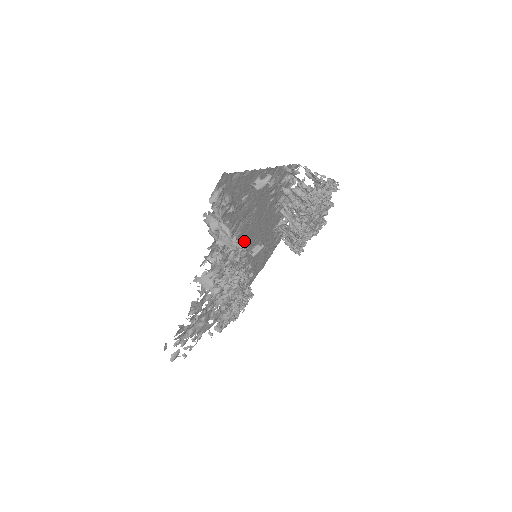
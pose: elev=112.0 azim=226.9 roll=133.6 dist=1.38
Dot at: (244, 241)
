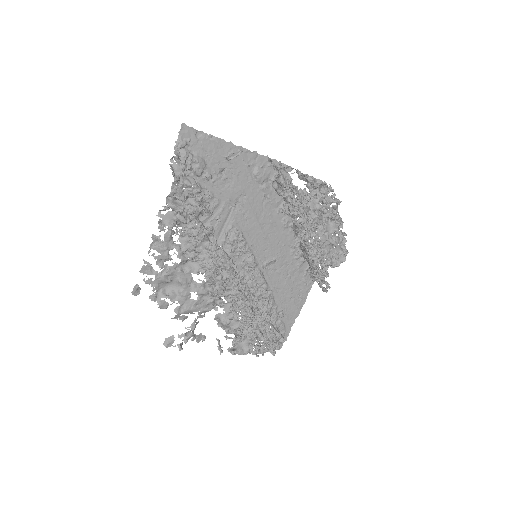
Dot at: (243, 237)
